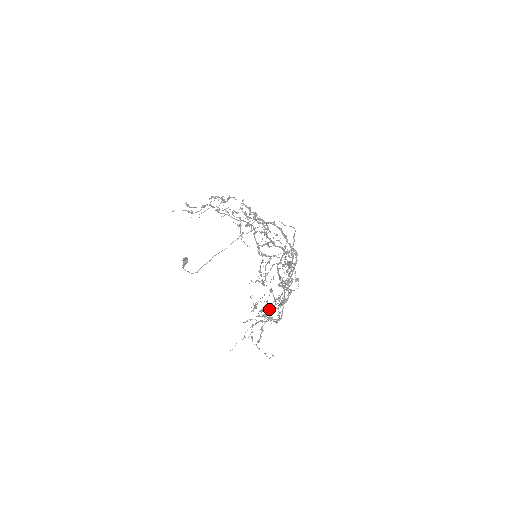
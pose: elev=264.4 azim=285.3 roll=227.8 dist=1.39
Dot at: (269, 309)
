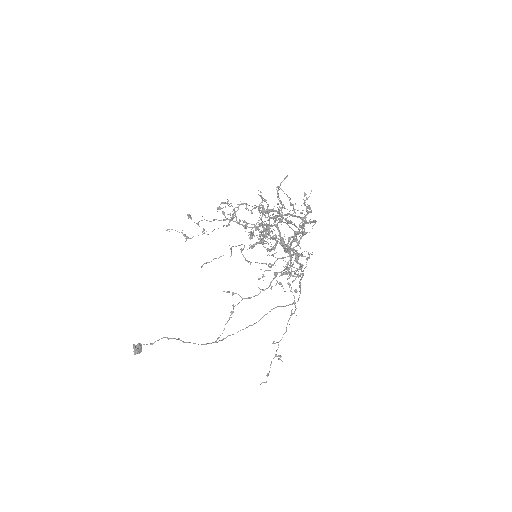
Dot at: (277, 220)
